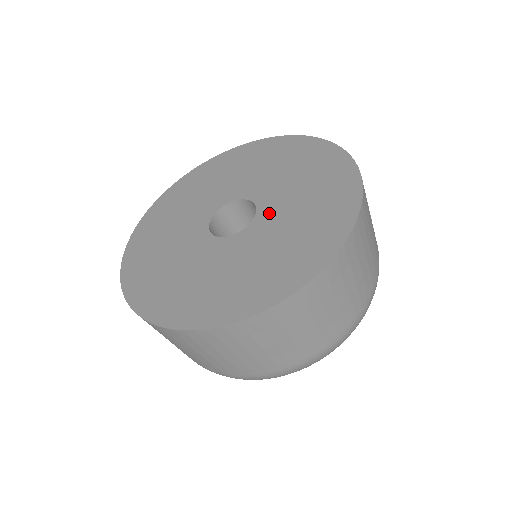
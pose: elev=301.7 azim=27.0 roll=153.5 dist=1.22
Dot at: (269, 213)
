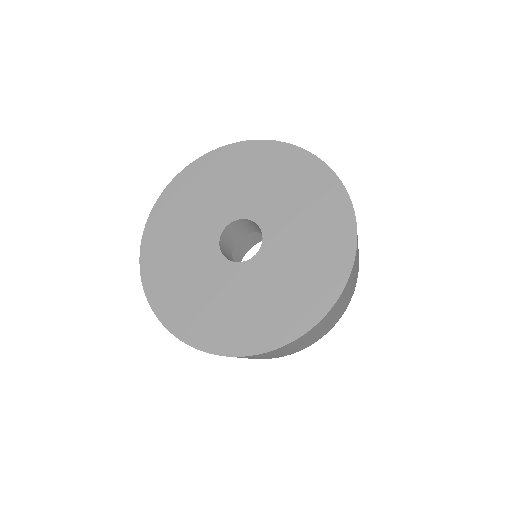
Dot at: (262, 265)
